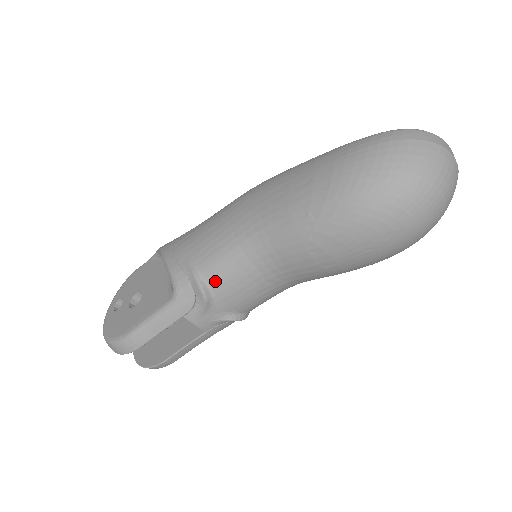
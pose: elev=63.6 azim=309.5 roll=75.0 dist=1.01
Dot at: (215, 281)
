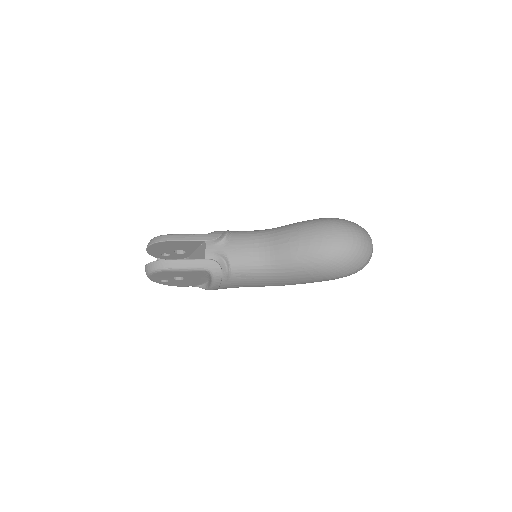
Dot at: (236, 235)
